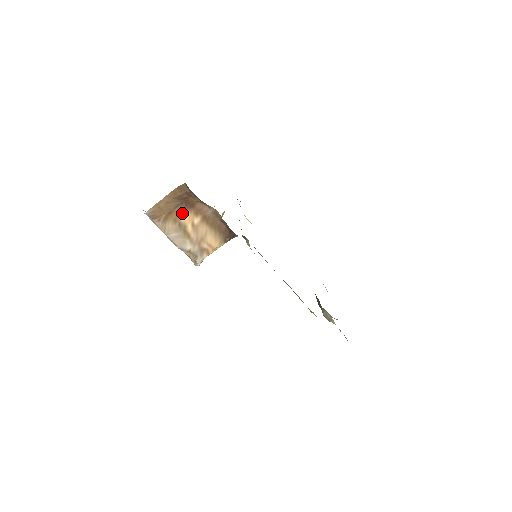
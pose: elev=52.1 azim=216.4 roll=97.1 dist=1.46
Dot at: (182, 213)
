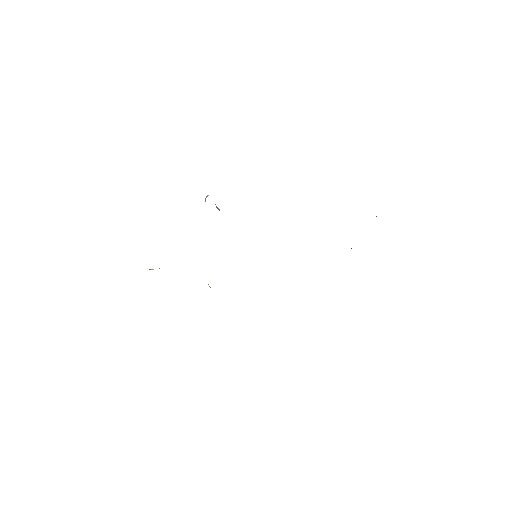
Dot at: occluded
